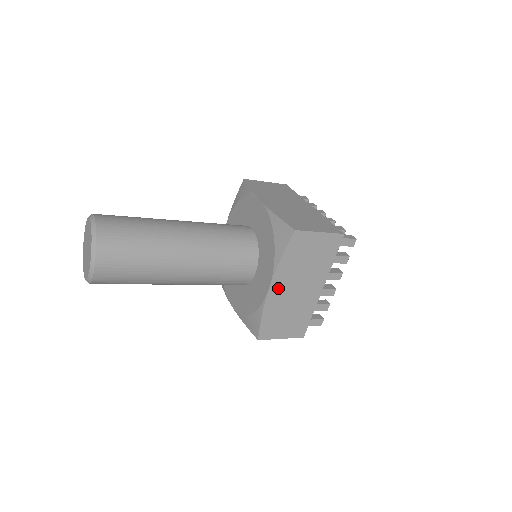
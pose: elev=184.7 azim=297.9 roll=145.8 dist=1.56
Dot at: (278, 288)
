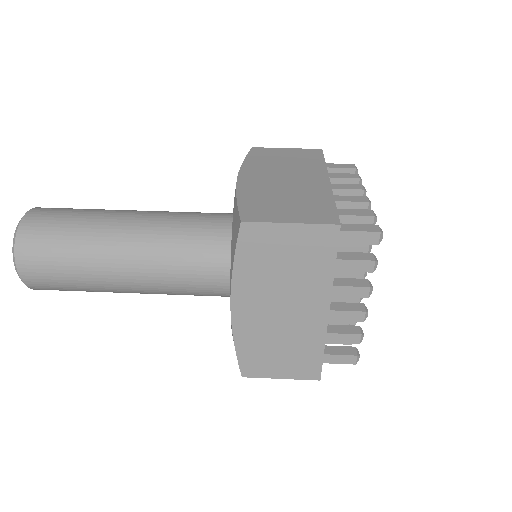
Dot at: occluded
